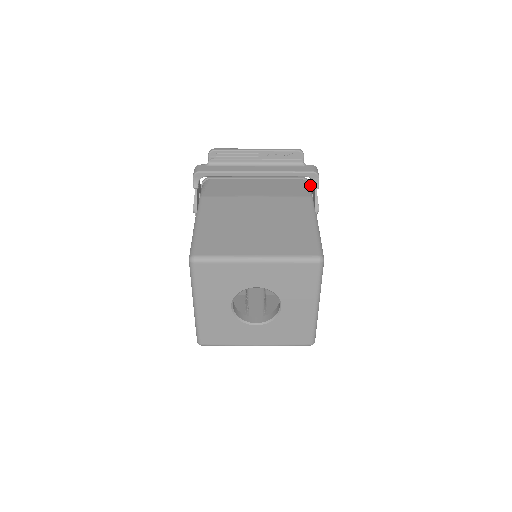
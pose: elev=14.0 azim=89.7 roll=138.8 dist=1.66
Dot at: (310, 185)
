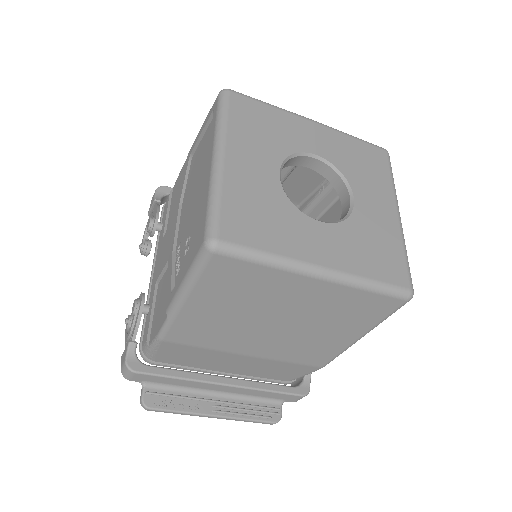
Dot at: occluded
